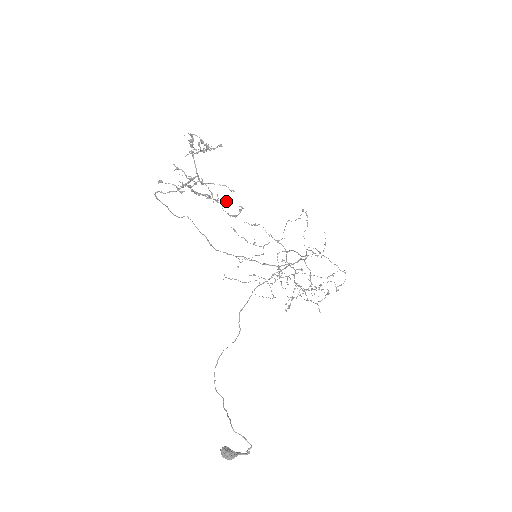
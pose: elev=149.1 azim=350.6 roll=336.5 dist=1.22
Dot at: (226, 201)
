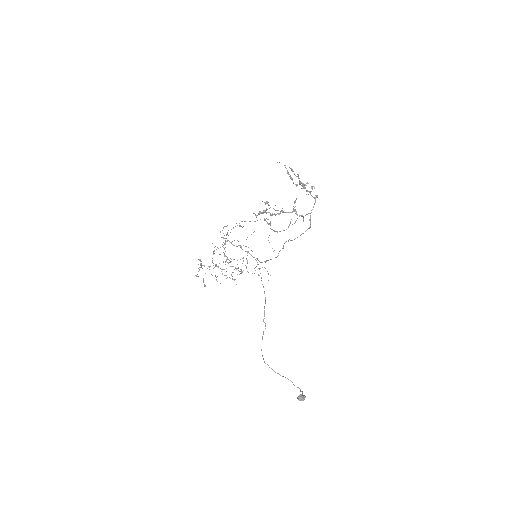
Dot at: (259, 214)
